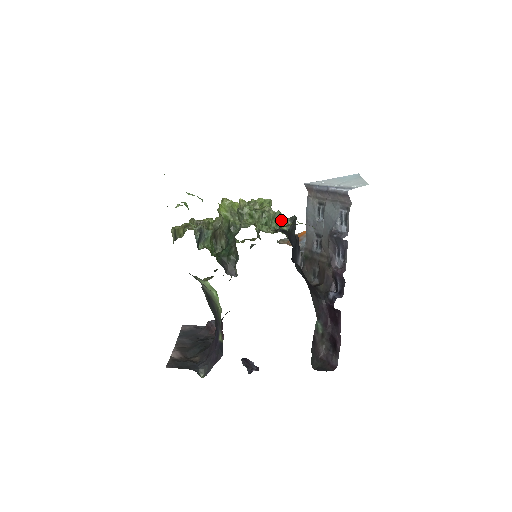
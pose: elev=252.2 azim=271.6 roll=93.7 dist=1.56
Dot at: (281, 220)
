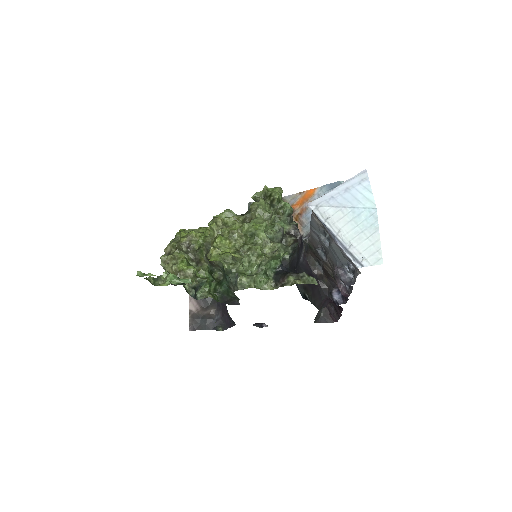
Dot at: occluded
